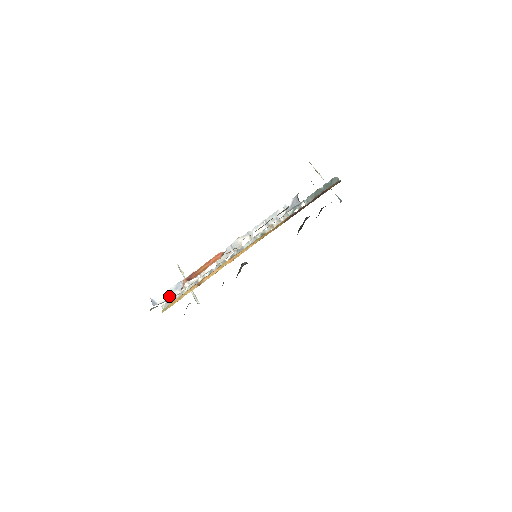
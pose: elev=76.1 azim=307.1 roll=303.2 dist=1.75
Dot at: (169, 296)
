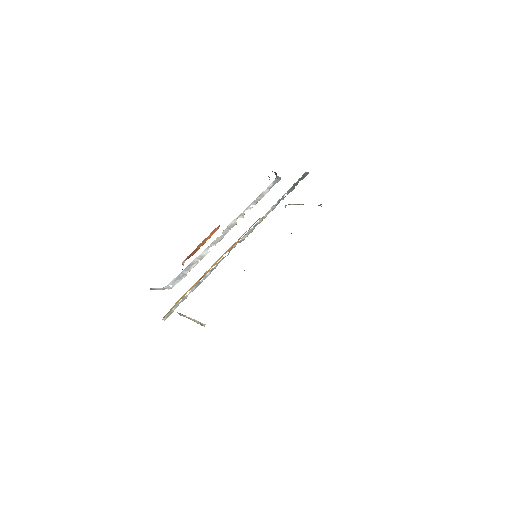
Dot at: (169, 287)
